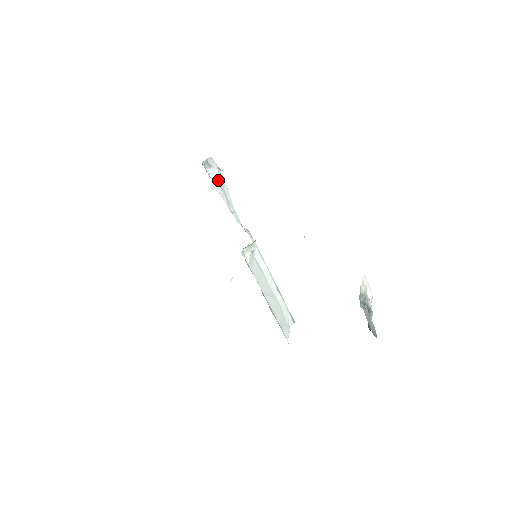
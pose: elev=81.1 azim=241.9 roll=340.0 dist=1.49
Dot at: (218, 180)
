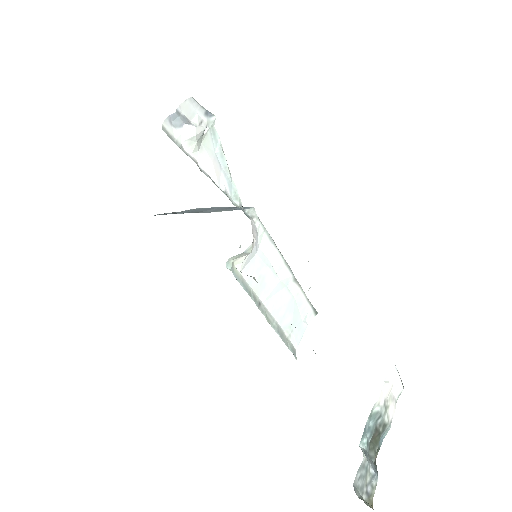
Dot at: (200, 141)
